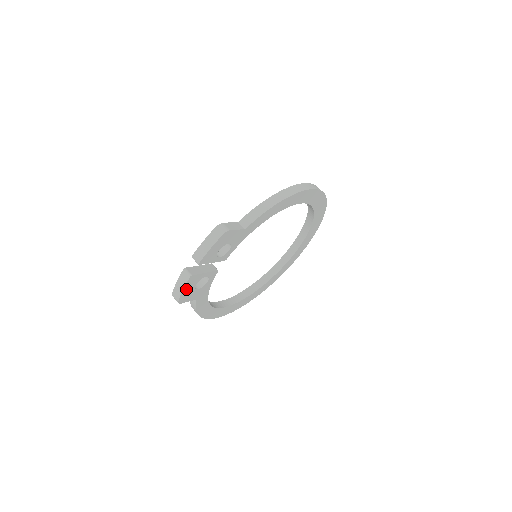
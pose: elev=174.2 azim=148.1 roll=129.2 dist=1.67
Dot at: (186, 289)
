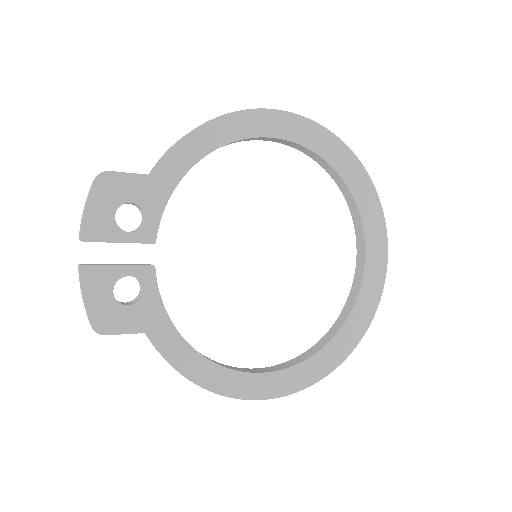
Dot at: (93, 299)
